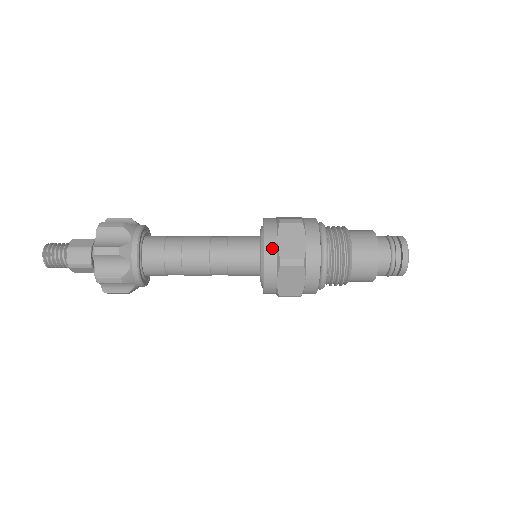
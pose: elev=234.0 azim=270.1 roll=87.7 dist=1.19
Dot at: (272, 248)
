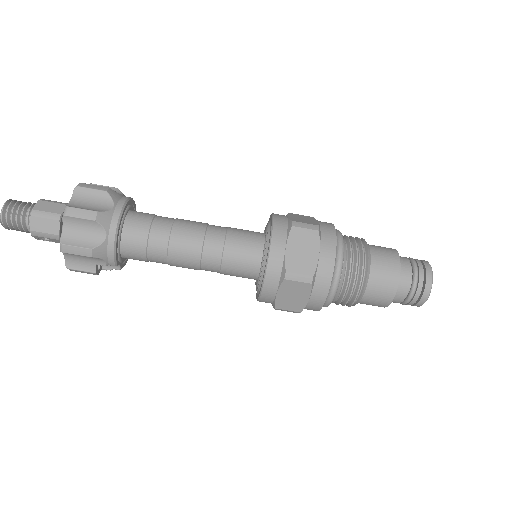
Dot at: (282, 218)
